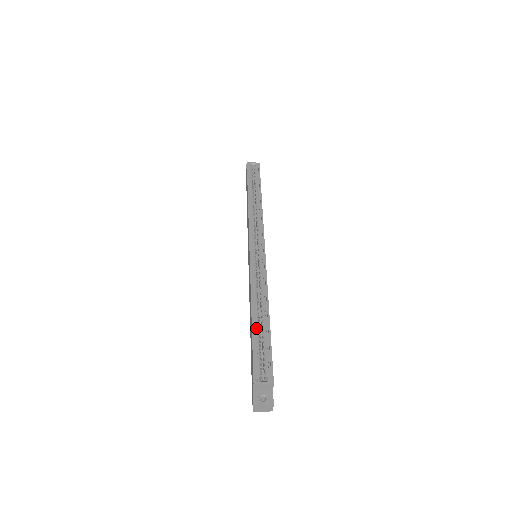
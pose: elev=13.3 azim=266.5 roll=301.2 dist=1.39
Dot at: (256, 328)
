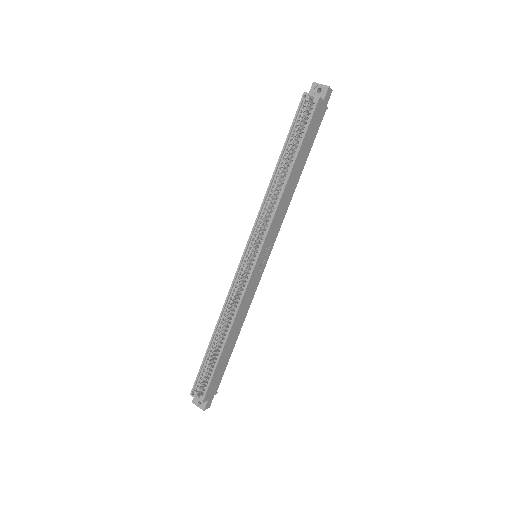
Dot at: (212, 348)
